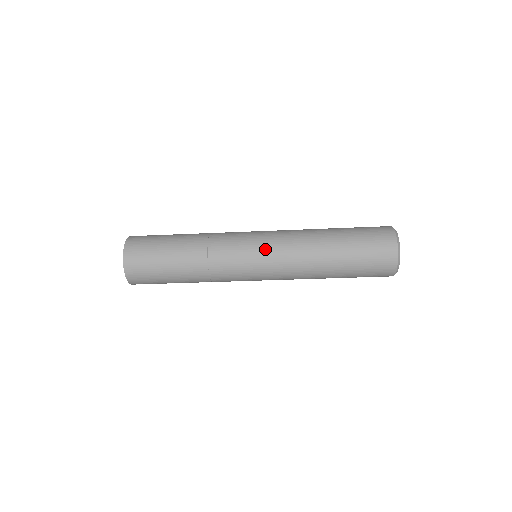
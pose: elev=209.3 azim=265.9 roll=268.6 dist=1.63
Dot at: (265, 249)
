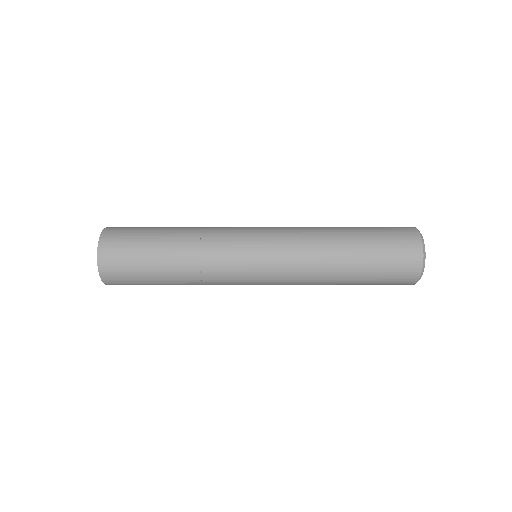
Dot at: (269, 246)
